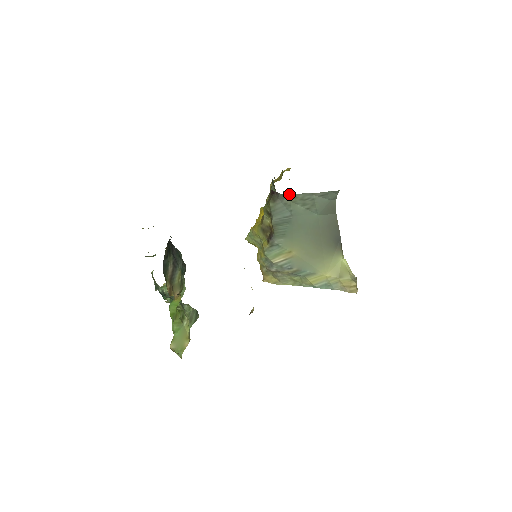
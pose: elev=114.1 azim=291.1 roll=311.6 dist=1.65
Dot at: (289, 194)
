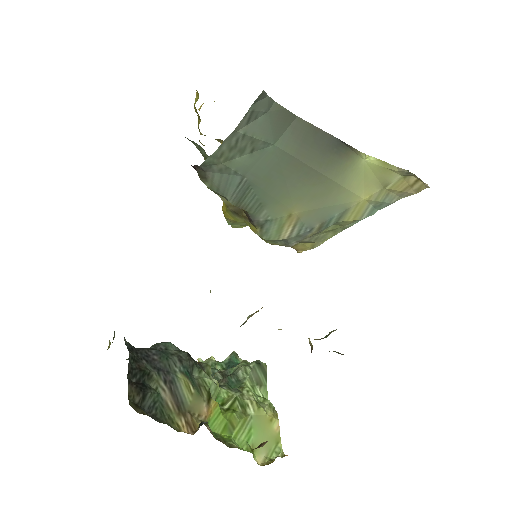
Dot at: (209, 158)
